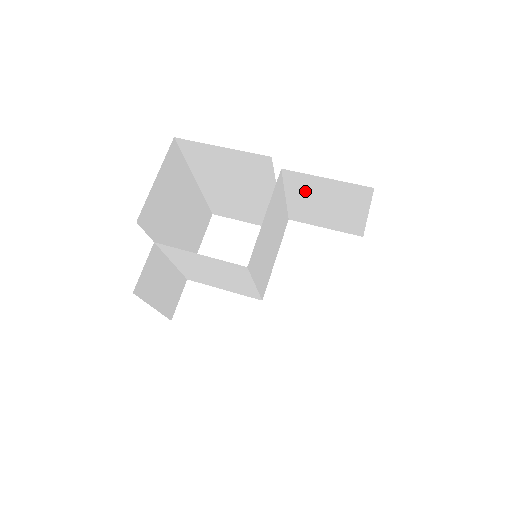
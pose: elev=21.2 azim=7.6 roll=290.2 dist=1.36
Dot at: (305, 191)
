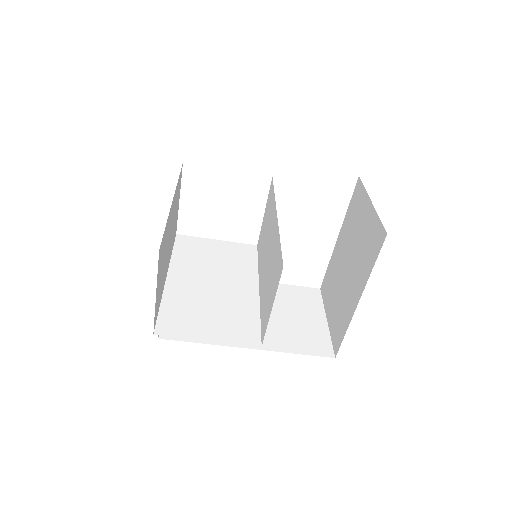
Dot at: occluded
